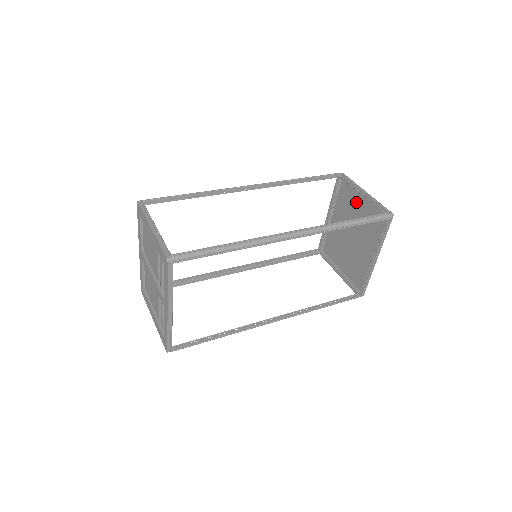
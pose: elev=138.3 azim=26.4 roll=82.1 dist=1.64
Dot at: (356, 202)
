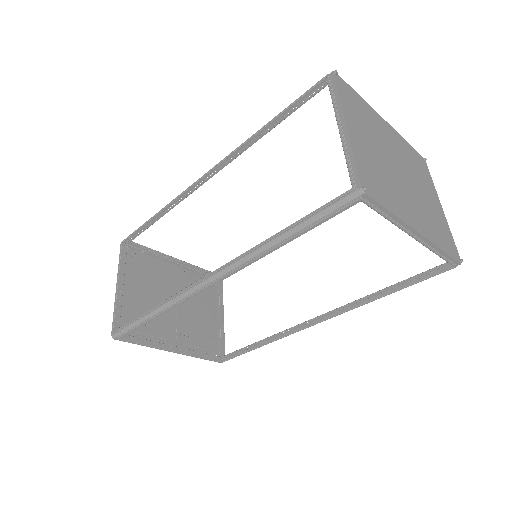
Dot at: (361, 129)
